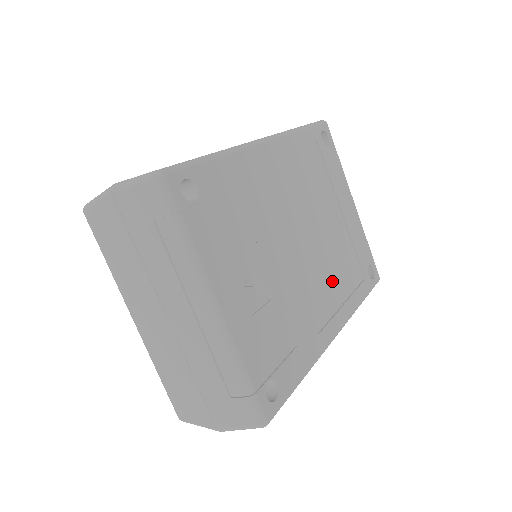
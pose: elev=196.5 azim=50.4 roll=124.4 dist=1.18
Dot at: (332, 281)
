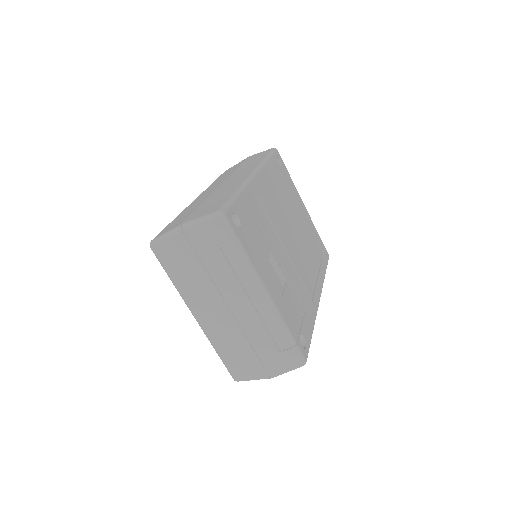
Dot at: (309, 264)
